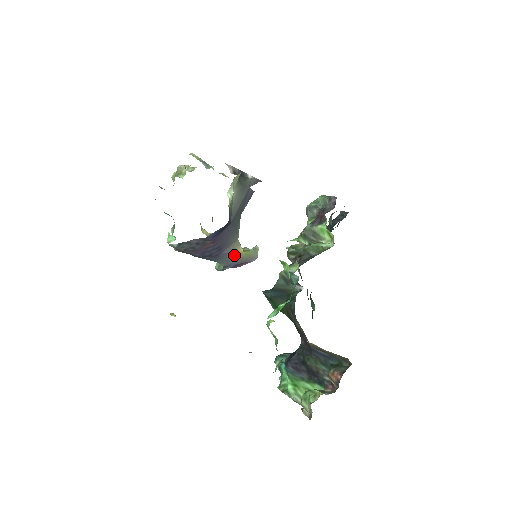
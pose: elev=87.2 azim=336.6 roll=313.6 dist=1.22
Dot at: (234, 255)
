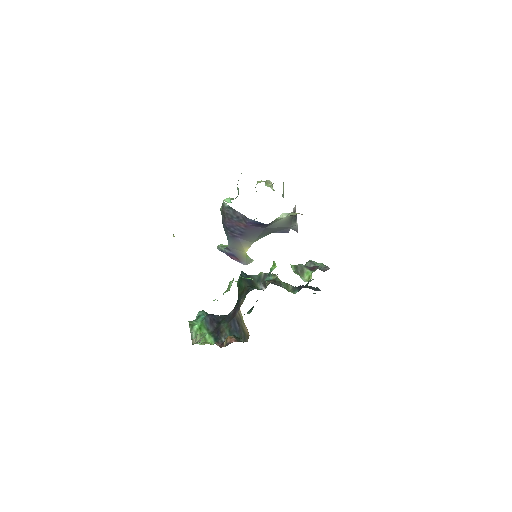
Dot at: (240, 248)
